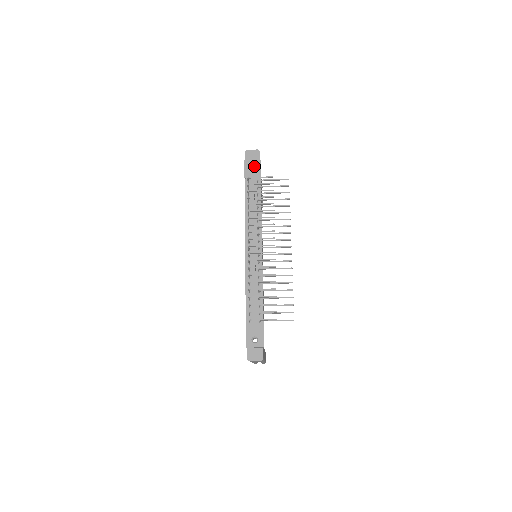
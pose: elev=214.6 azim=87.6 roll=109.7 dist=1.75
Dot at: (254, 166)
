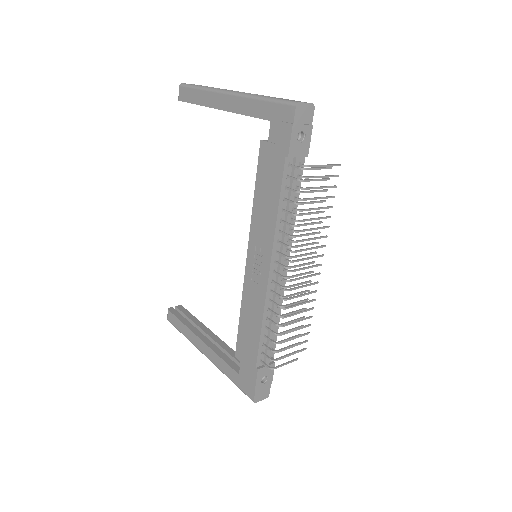
Dot at: (300, 132)
